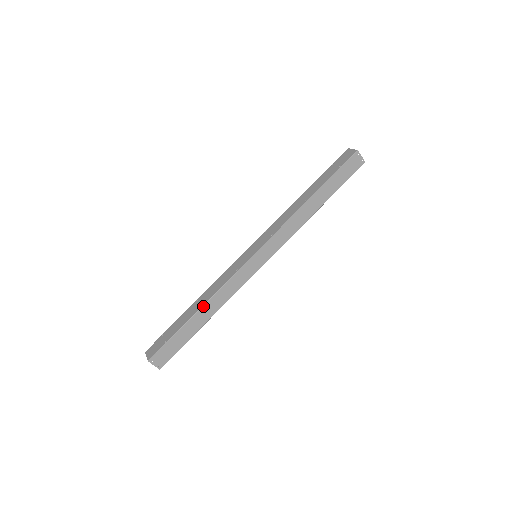
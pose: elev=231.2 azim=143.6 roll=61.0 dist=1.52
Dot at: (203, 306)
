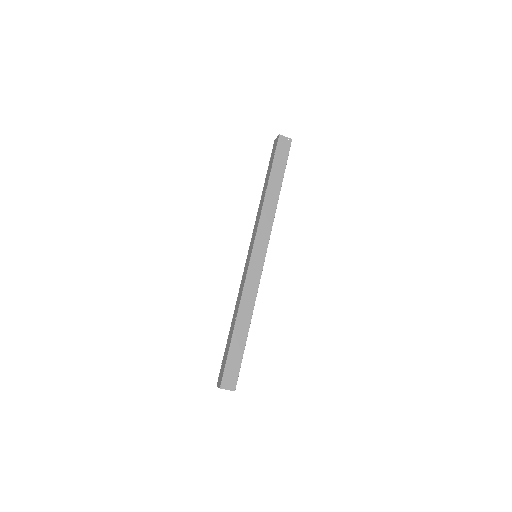
Dot at: (237, 317)
